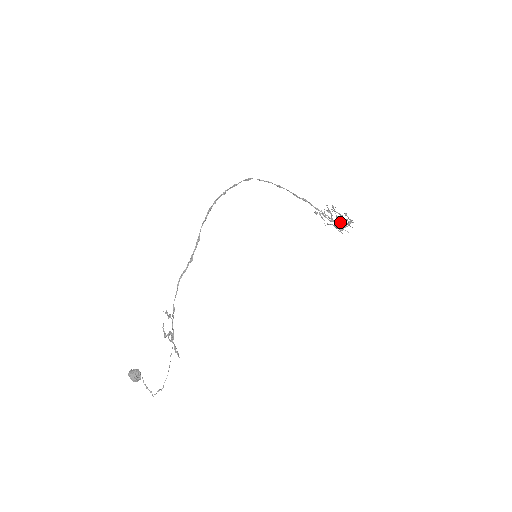
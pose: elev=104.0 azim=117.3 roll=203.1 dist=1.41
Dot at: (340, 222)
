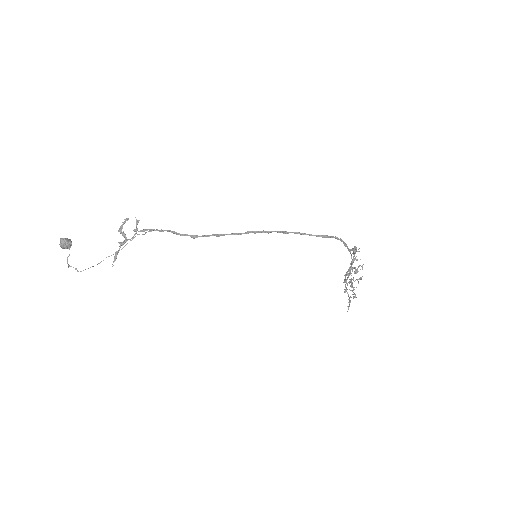
Dot at: (351, 282)
